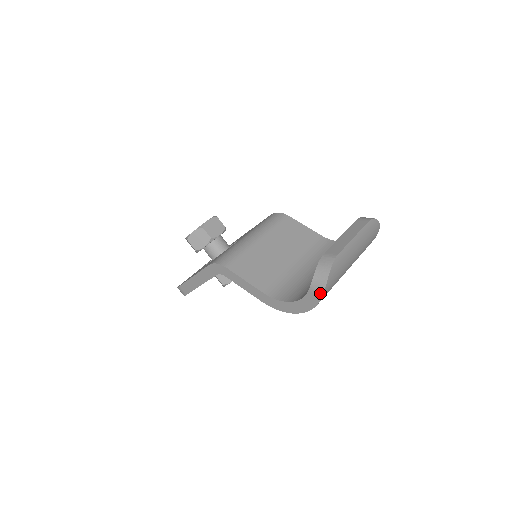
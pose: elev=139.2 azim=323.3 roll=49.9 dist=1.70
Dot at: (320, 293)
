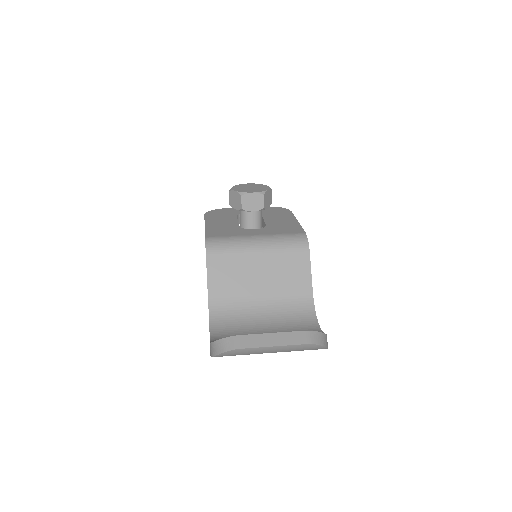
Dot at: (211, 354)
